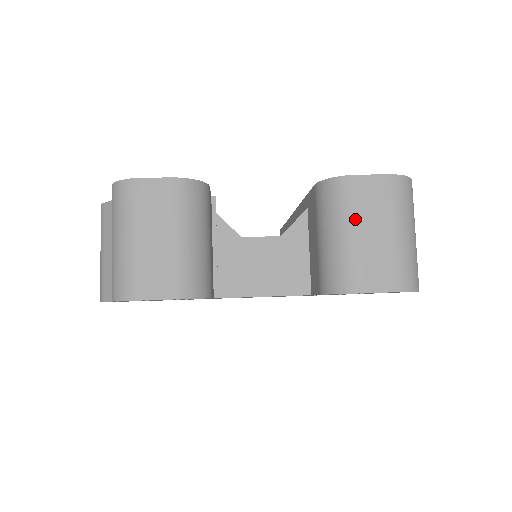
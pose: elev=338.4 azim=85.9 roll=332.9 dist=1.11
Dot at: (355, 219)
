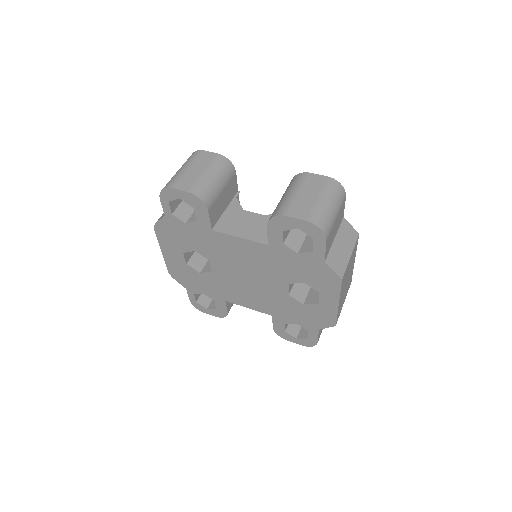
Dot at: (299, 188)
